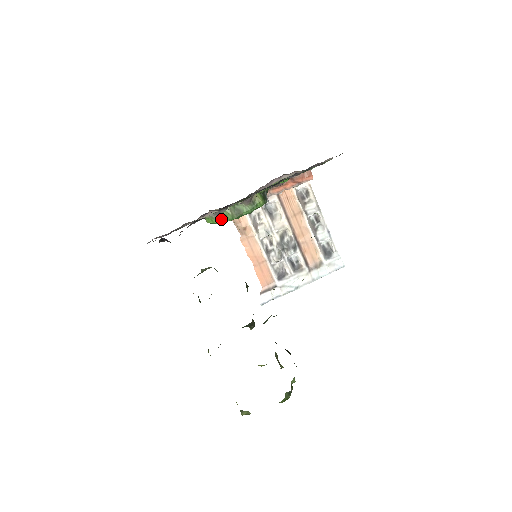
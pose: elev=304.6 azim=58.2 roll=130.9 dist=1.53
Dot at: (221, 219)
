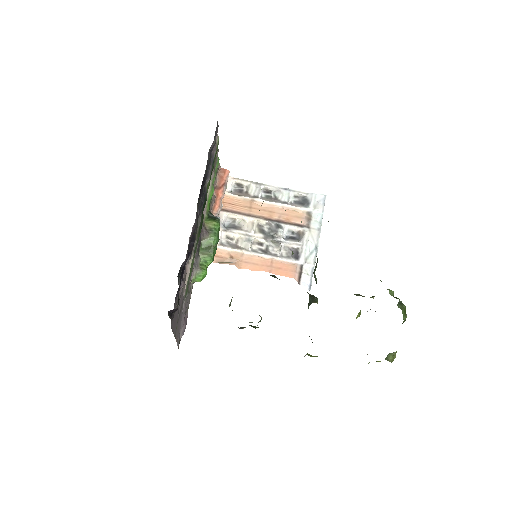
Dot at: (205, 267)
